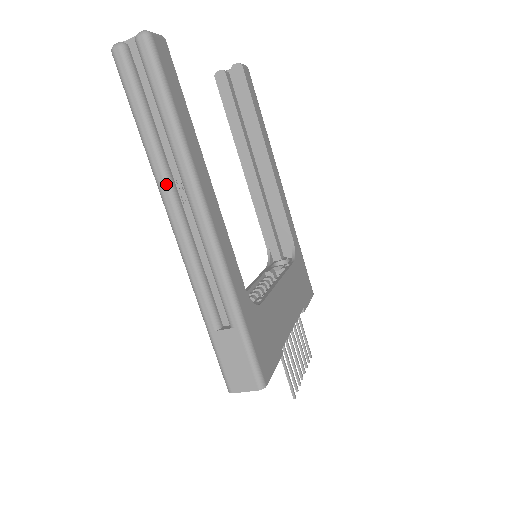
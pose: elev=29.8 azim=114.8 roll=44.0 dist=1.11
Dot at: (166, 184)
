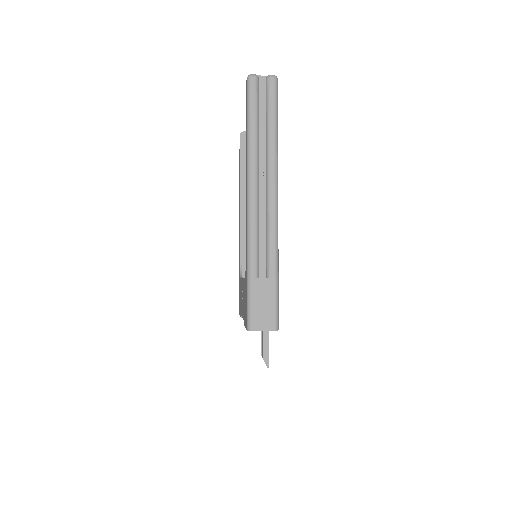
Dot at: (256, 166)
